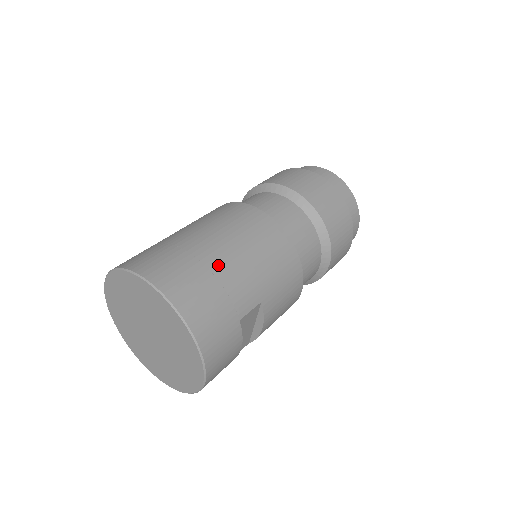
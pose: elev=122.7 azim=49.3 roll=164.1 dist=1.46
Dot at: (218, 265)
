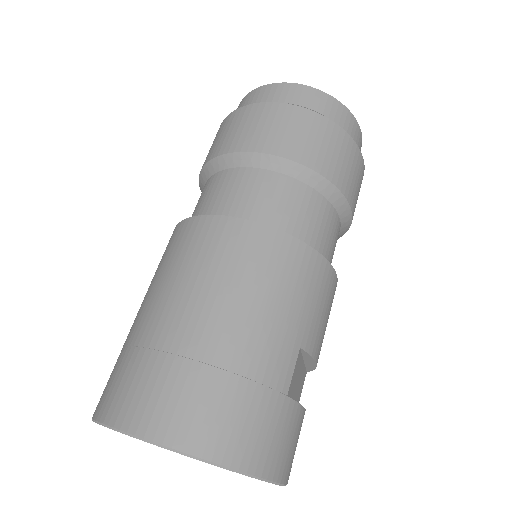
Dot at: (220, 349)
